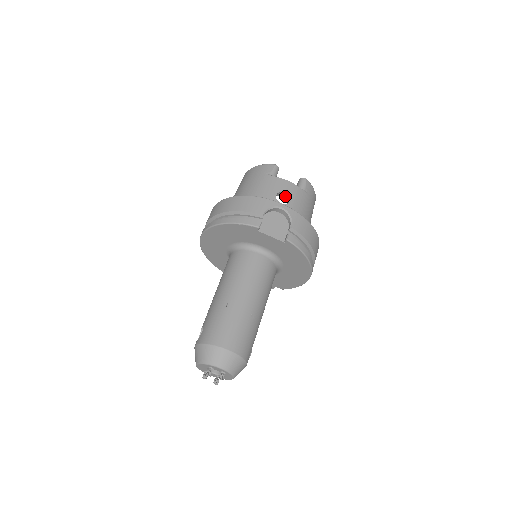
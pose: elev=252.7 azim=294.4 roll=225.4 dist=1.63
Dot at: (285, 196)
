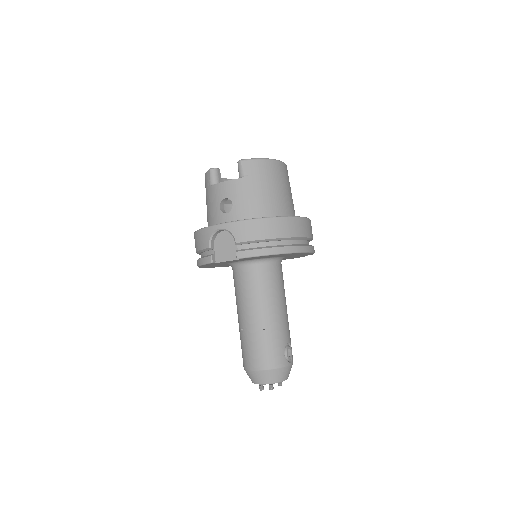
Dot at: (230, 199)
